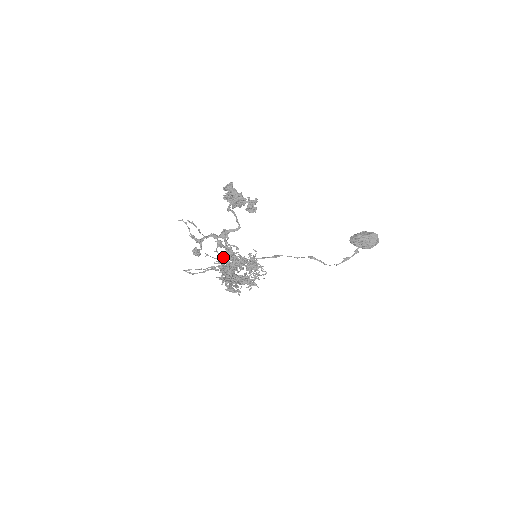
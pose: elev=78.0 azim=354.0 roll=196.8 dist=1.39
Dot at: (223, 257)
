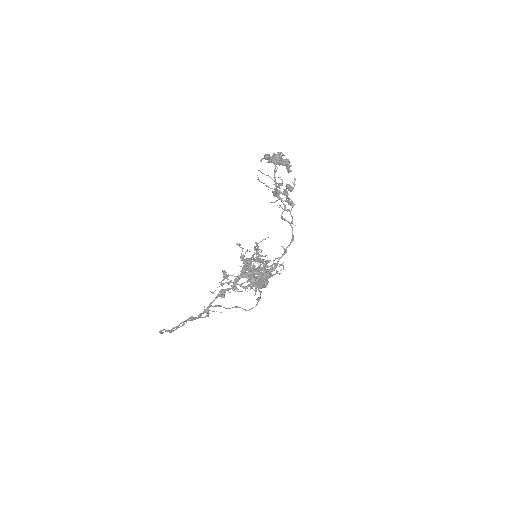
Dot at: (247, 249)
